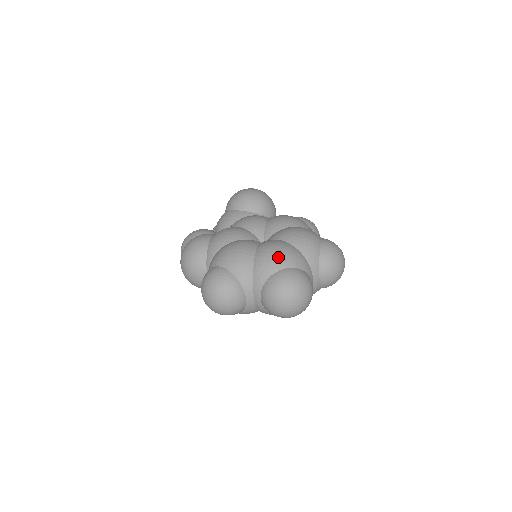
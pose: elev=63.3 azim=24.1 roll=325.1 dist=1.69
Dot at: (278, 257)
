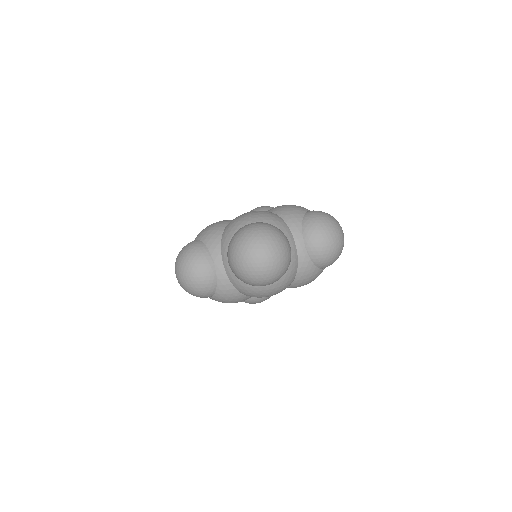
Dot at: (247, 216)
